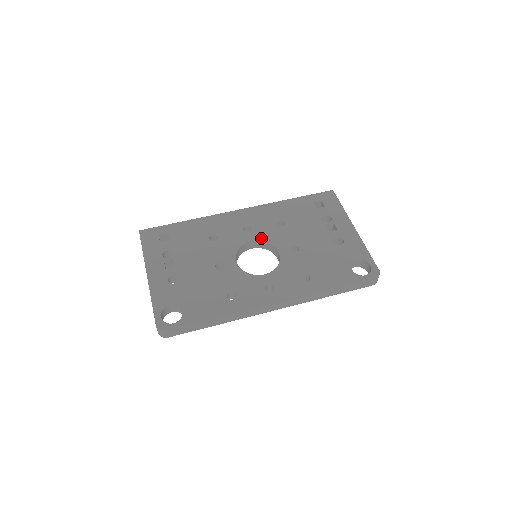
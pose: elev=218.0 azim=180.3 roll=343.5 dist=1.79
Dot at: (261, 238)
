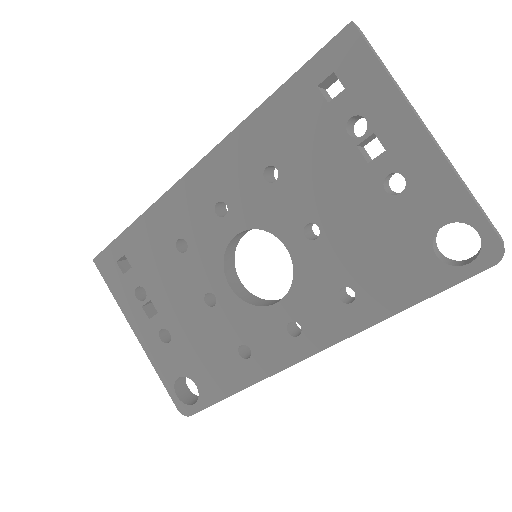
Dot at: (248, 224)
